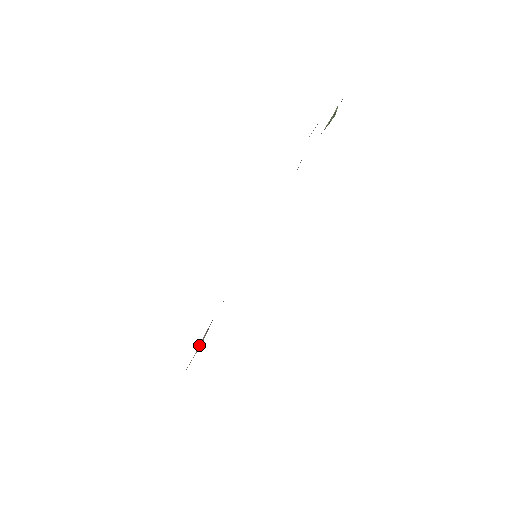
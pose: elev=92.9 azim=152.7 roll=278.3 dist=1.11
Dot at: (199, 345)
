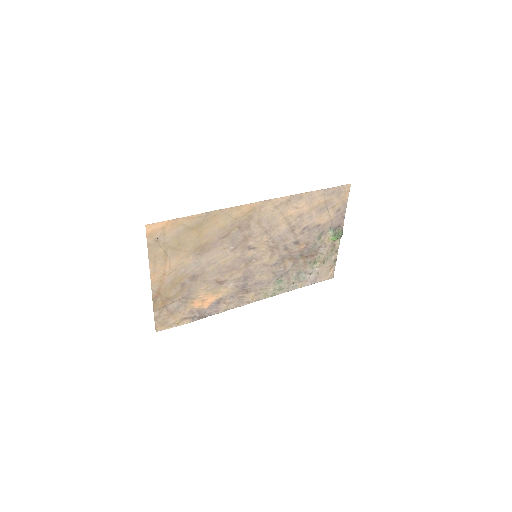
Dot at: (187, 316)
